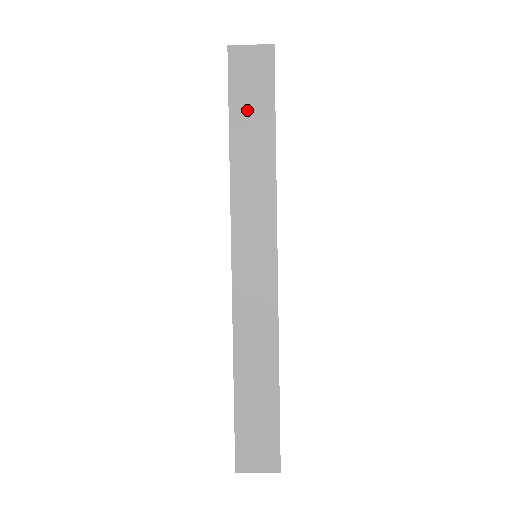
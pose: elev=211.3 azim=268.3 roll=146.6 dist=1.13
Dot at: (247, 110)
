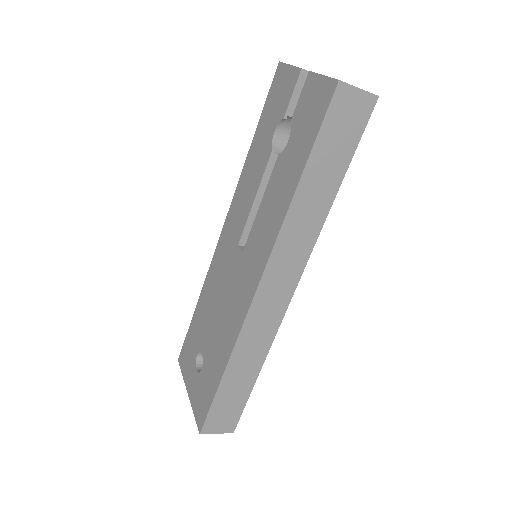
Dot at: (328, 154)
